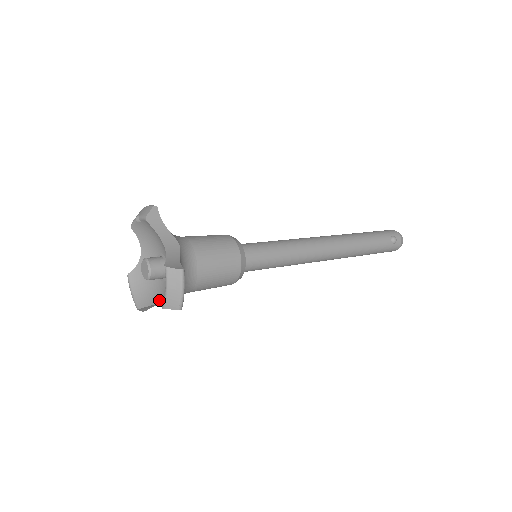
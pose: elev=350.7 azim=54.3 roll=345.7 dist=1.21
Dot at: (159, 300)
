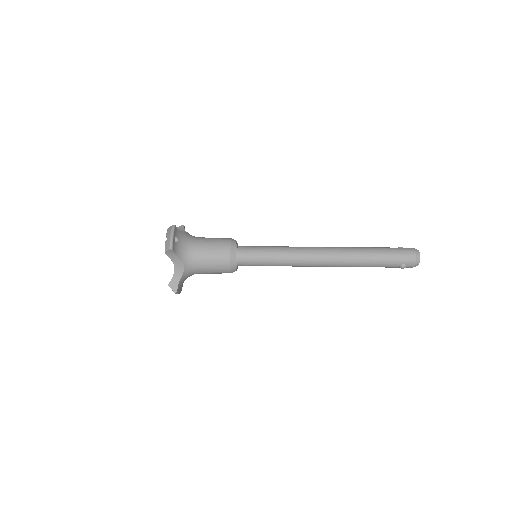
Dot at: occluded
